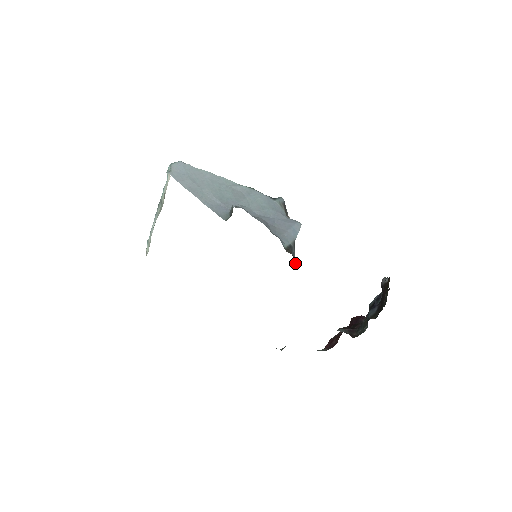
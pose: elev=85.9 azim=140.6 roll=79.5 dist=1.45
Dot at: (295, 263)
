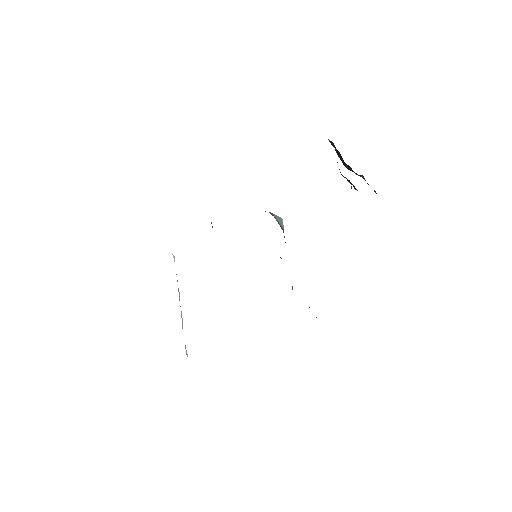
Dot at: occluded
